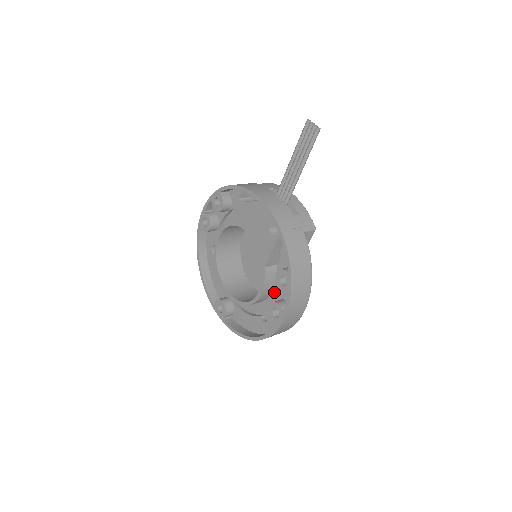
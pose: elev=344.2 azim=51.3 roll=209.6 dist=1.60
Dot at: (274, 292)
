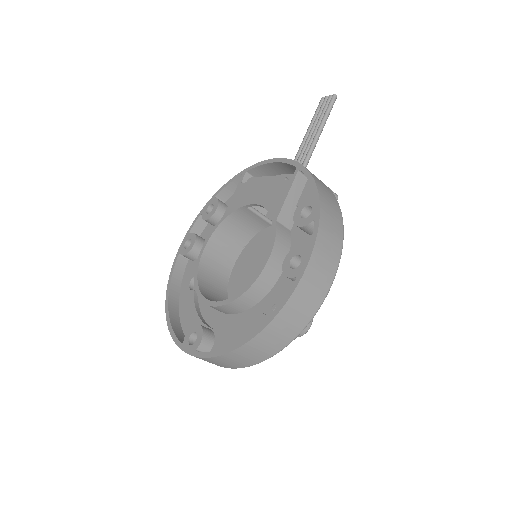
Dot at: occluded
